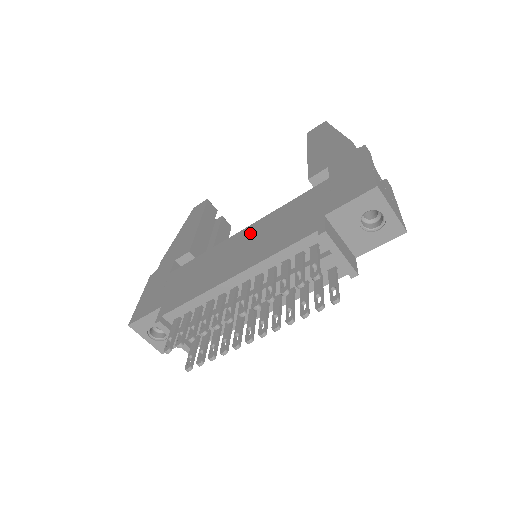
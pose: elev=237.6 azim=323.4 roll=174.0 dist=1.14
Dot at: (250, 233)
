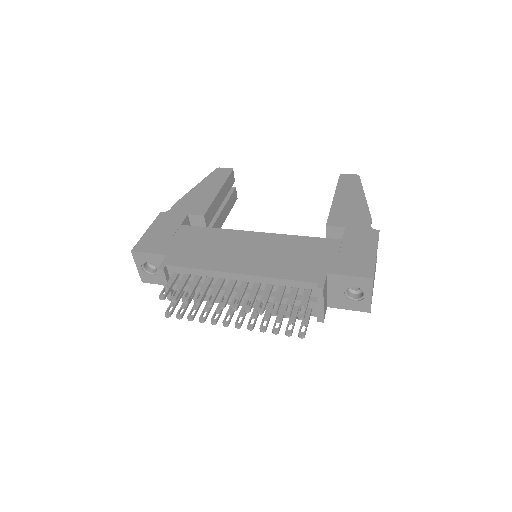
Dot at: (264, 241)
